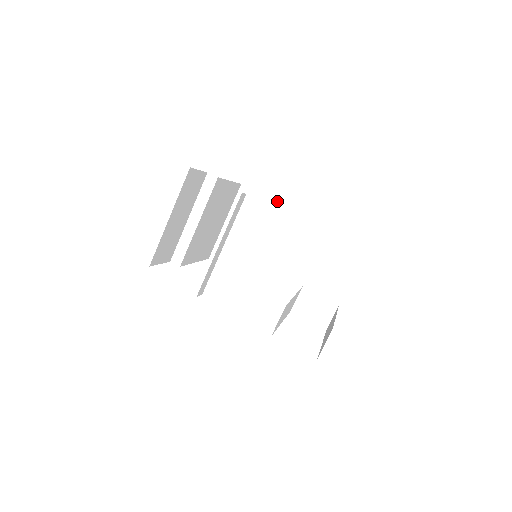
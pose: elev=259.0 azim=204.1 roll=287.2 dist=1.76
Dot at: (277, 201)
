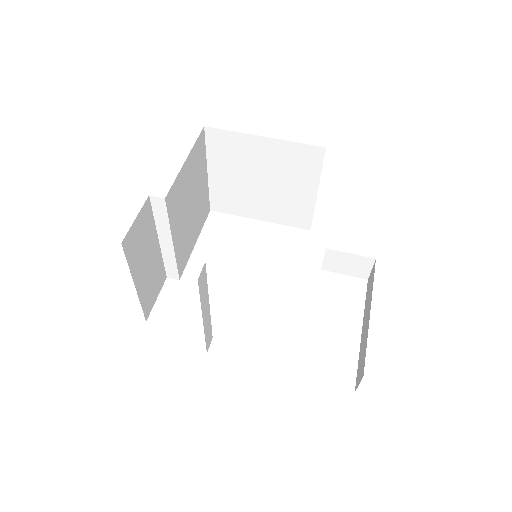
Dot at: (260, 137)
